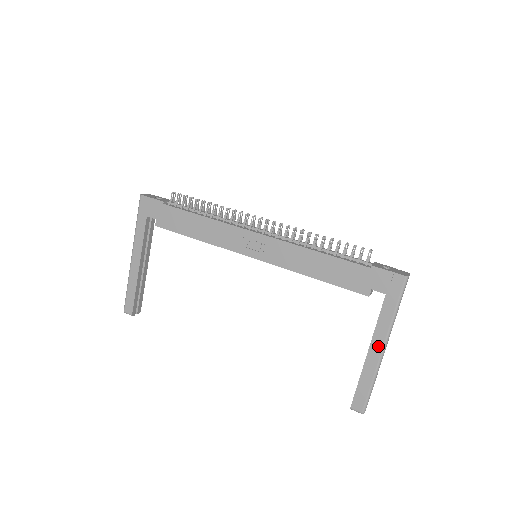
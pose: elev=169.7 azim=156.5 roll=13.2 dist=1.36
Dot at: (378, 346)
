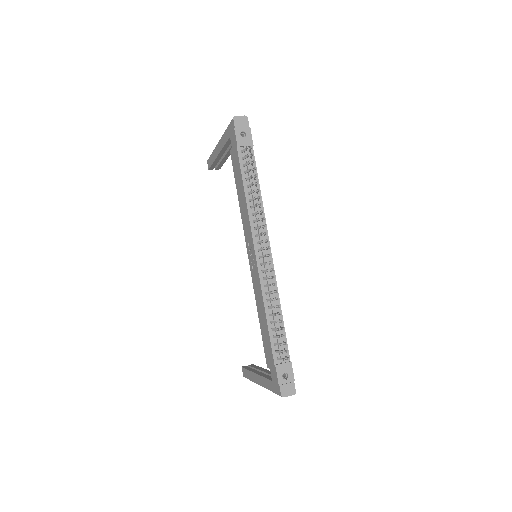
Dot at: (259, 381)
